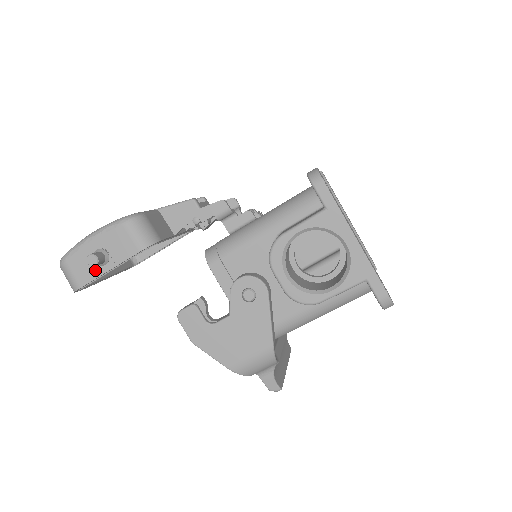
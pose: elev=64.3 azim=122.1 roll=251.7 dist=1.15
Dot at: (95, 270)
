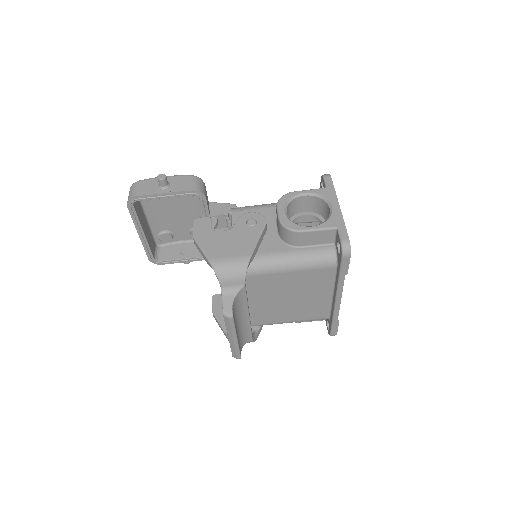
Dot at: (154, 191)
